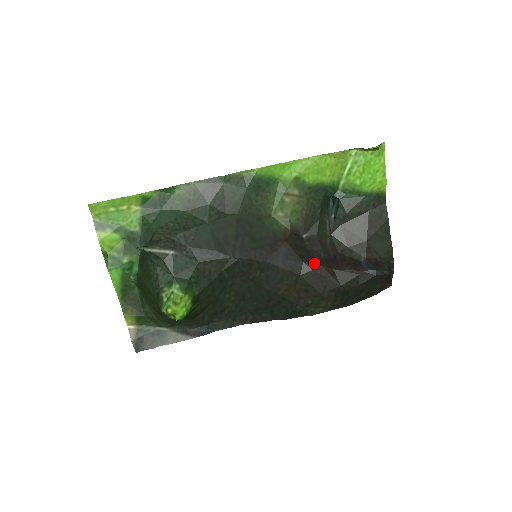
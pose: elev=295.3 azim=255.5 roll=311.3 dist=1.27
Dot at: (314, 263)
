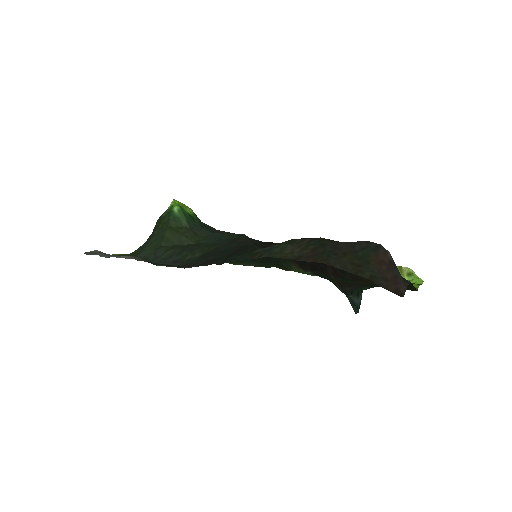
Dot at: occluded
